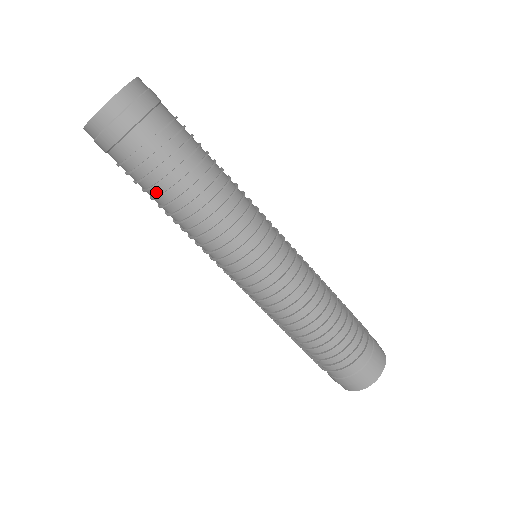
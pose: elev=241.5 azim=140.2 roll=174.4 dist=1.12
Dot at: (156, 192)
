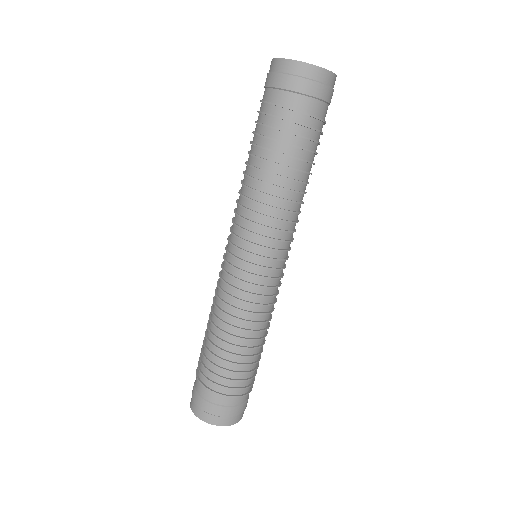
Dot at: (271, 145)
